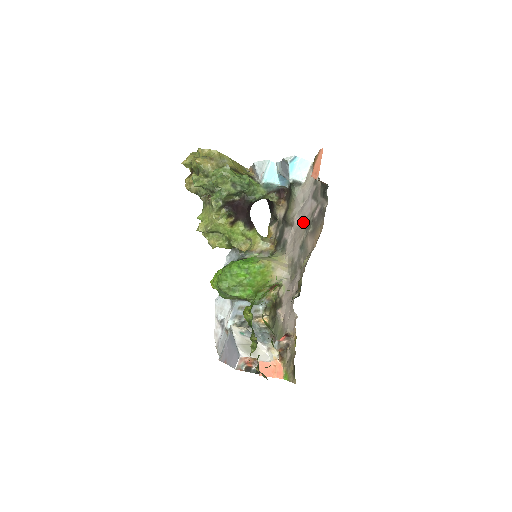
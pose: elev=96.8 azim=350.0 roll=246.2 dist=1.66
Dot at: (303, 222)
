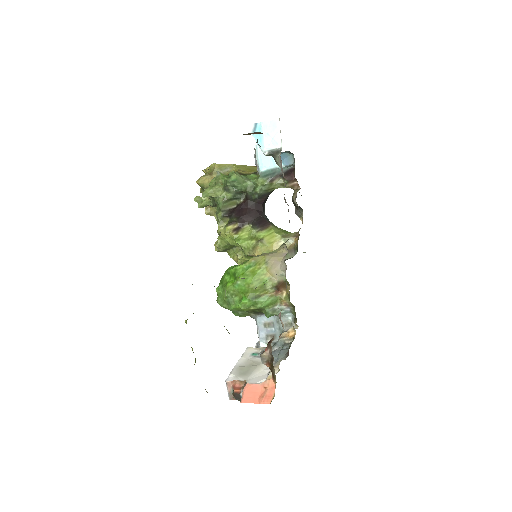
Dot at: occluded
